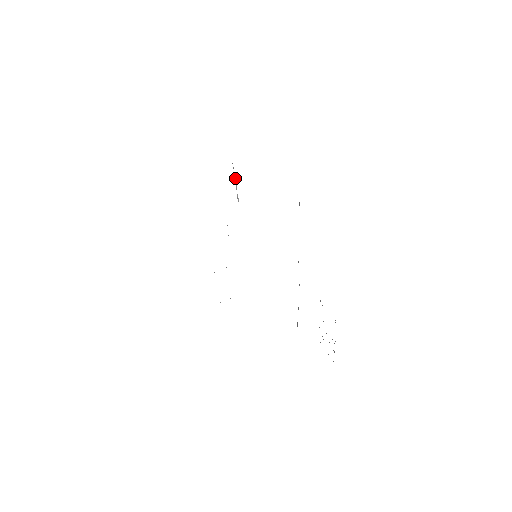
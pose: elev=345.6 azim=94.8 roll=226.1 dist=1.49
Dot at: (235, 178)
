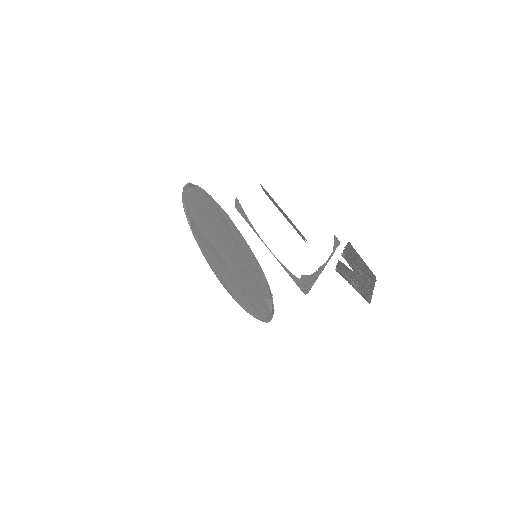
Dot at: (184, 205)
